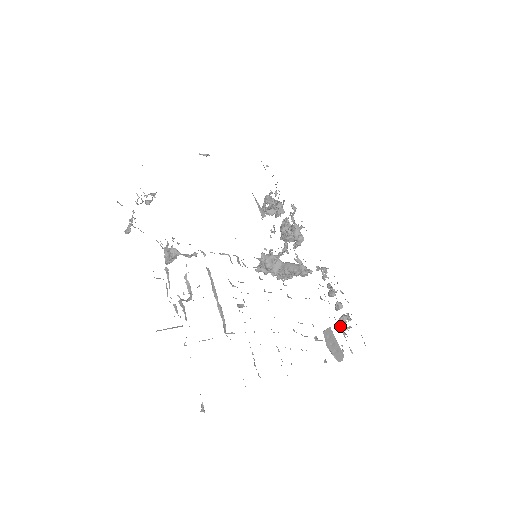
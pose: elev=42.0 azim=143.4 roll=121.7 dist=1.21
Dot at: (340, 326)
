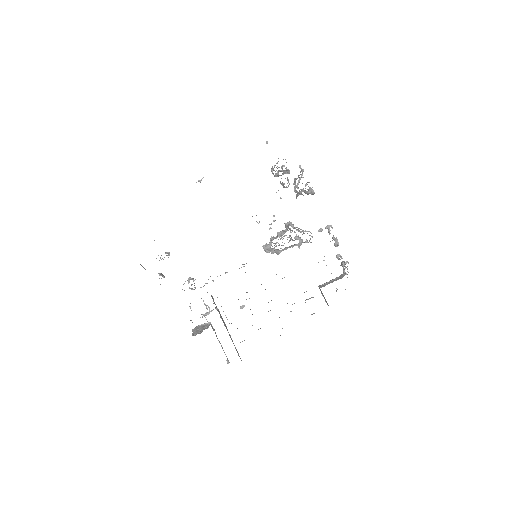
Dot at: occluded
